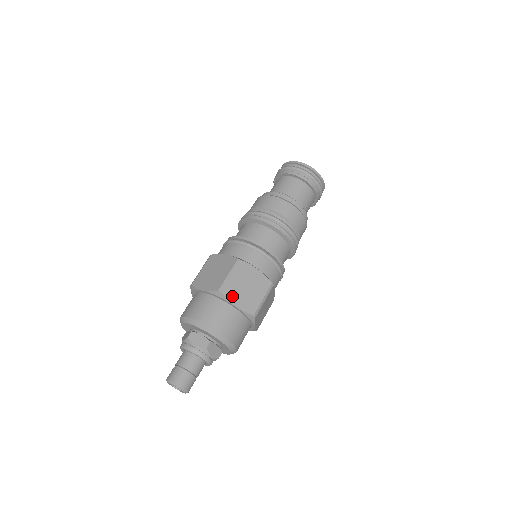
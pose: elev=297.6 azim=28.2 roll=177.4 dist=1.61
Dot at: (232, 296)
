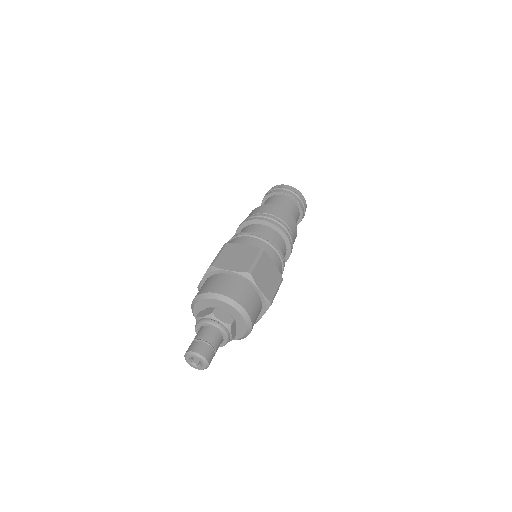
Dot at: (223, 265)
